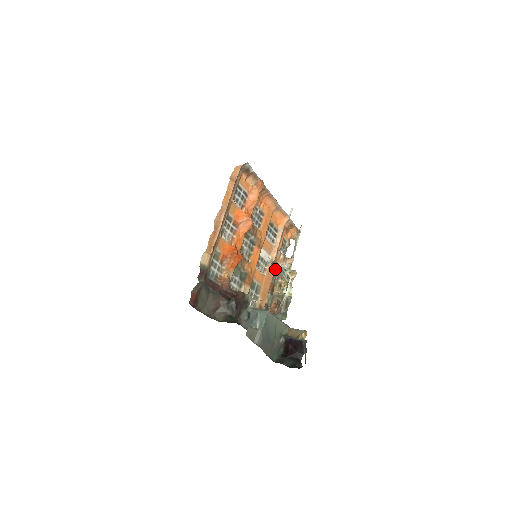
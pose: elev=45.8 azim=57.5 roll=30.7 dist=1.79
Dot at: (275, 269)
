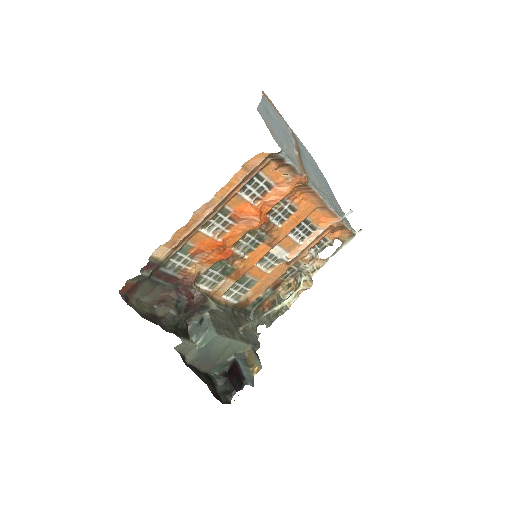
Dot at: (292, 266)
